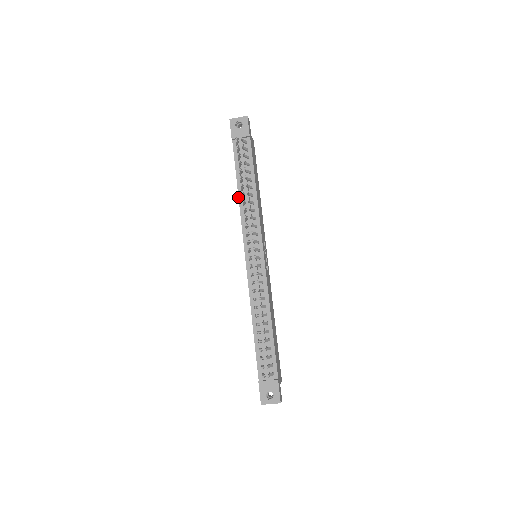
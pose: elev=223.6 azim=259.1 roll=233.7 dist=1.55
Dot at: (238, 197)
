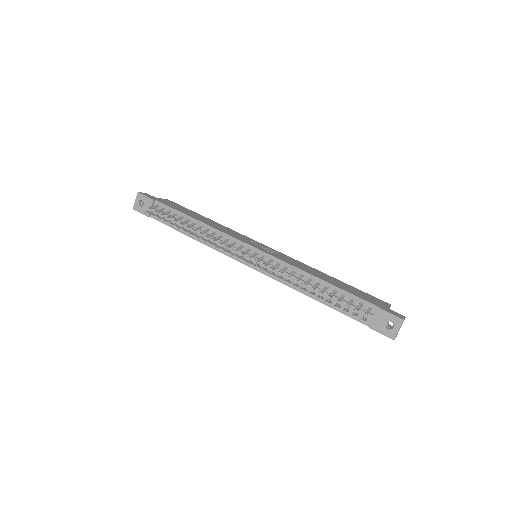
Dot at: occluded
